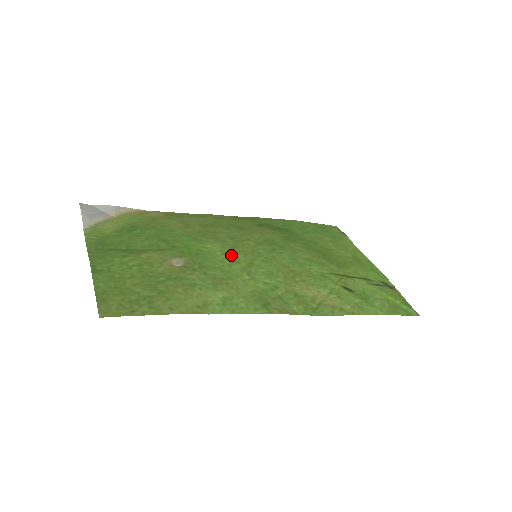
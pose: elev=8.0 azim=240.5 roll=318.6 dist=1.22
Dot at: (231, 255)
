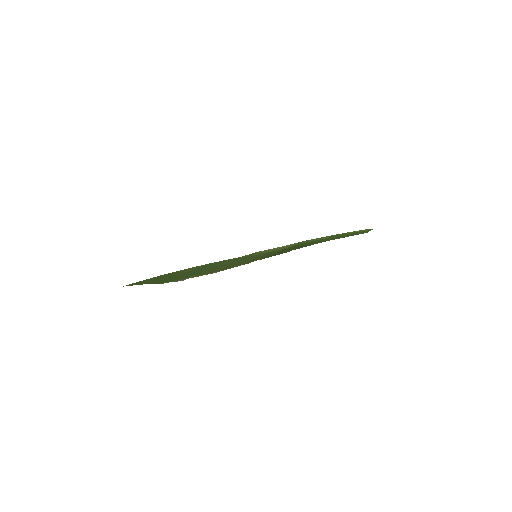
Dot at: occluded
